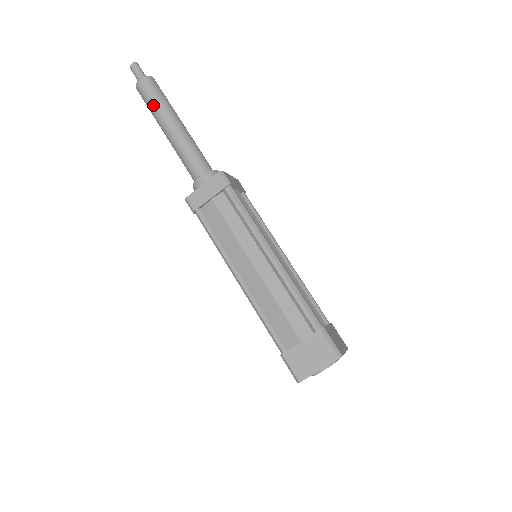
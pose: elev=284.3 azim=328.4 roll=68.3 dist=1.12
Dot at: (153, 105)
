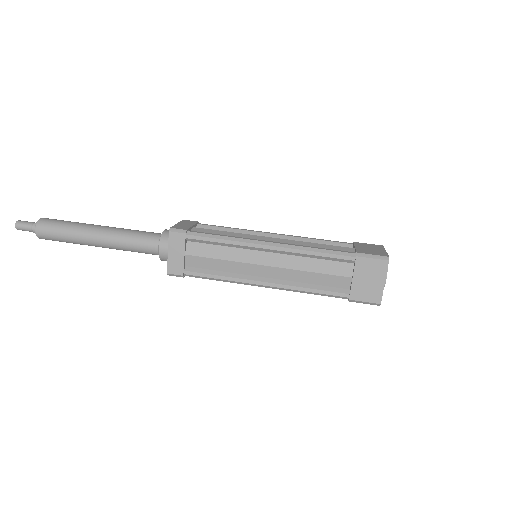
Dot at: (66, 237)
